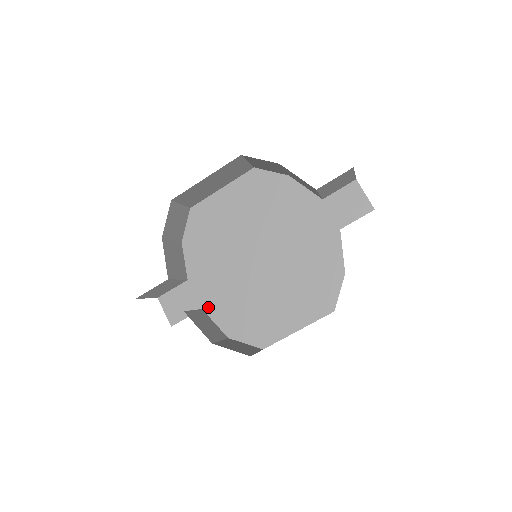
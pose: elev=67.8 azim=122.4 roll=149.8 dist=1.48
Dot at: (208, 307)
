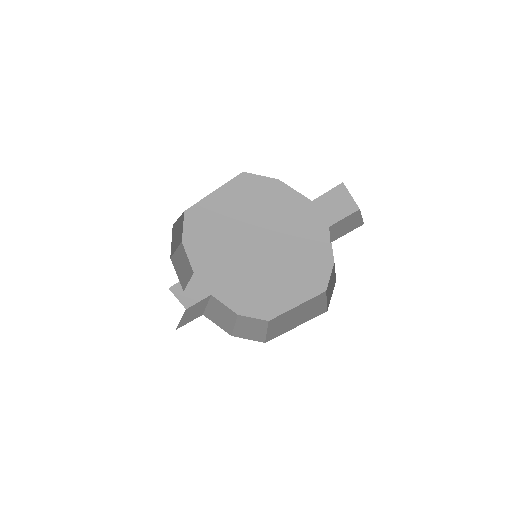
Dot at: (216, 293)
